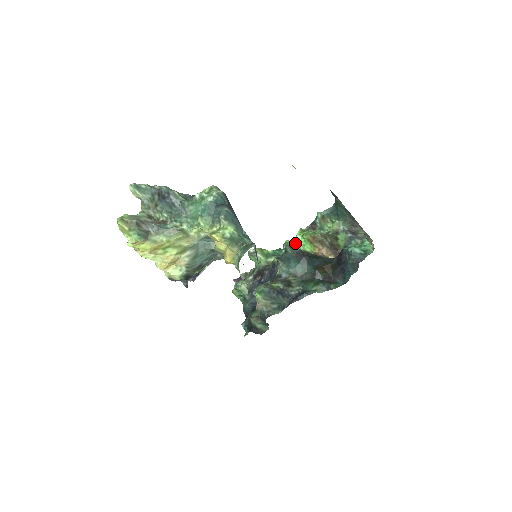
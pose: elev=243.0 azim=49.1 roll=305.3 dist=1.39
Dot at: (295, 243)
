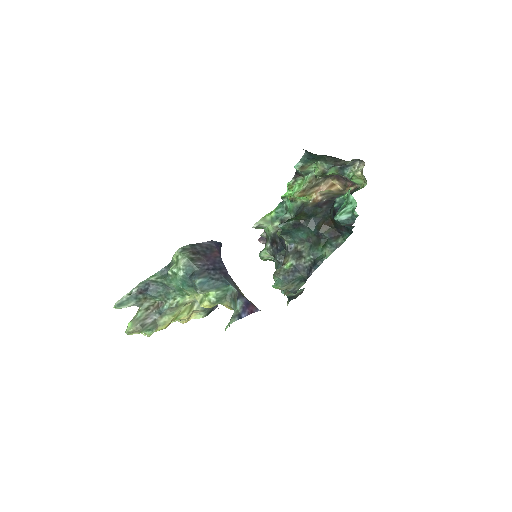
Dot at: (290, 199)
